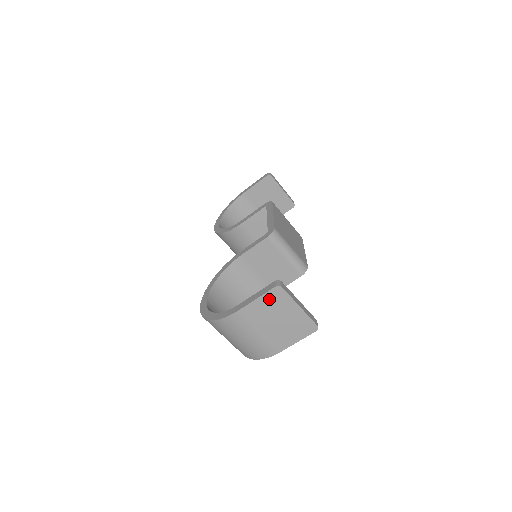
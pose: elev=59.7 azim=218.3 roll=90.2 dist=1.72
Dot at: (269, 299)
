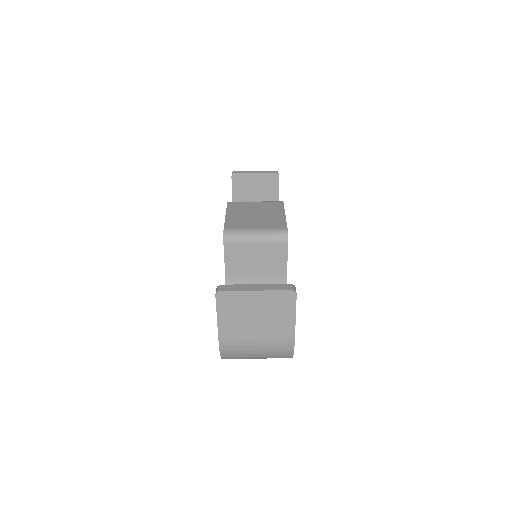
Dot at: (225, 308)
